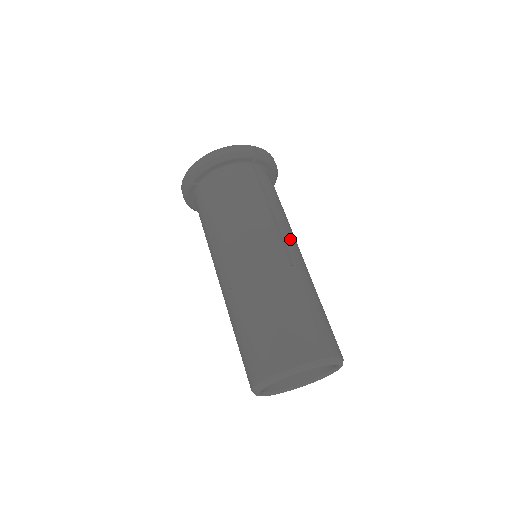
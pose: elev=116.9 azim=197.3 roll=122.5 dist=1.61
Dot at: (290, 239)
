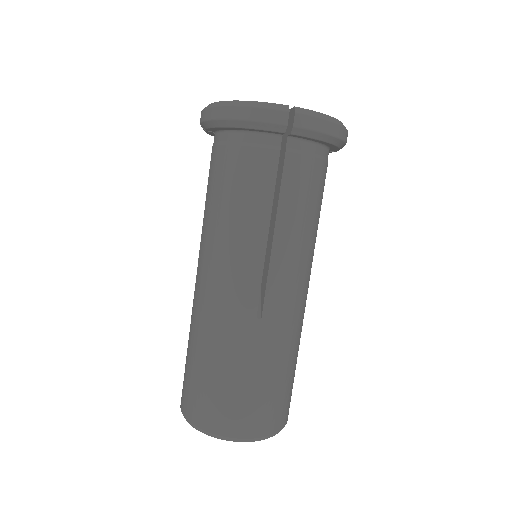
Dot at: (282, 276)
